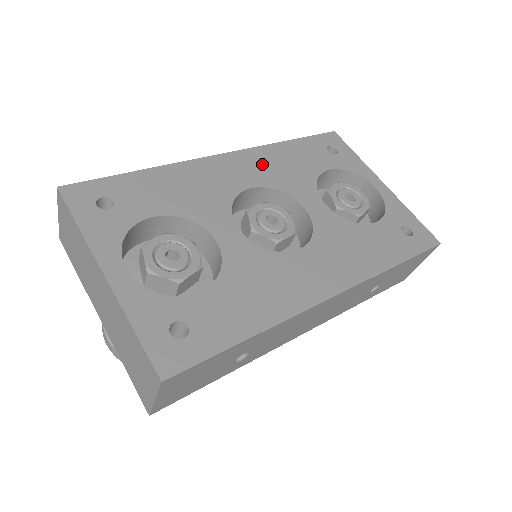
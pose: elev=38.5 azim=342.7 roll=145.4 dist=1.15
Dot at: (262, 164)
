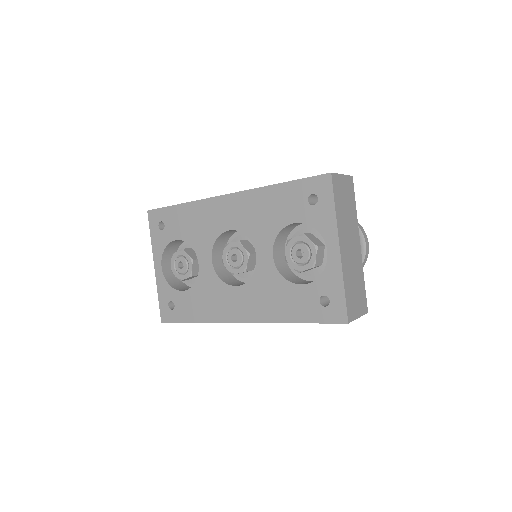
Dot at: (246, 209)
